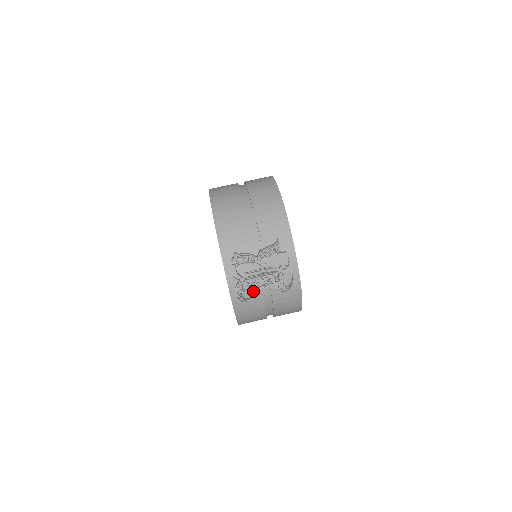
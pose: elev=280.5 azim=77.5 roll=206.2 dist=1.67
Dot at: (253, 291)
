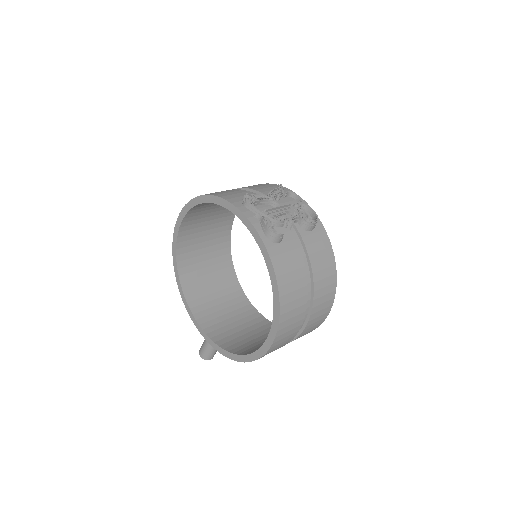
Dot at: (281, 232)
